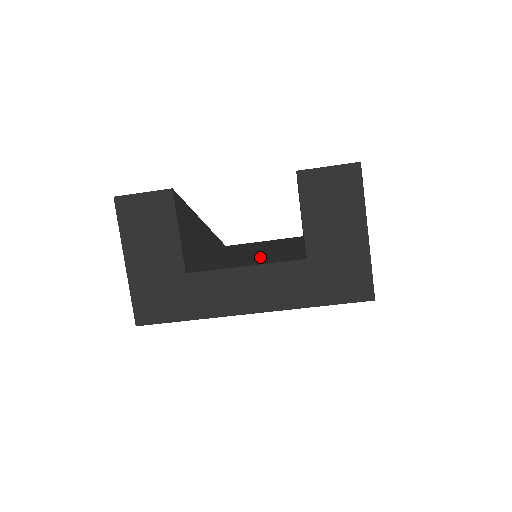
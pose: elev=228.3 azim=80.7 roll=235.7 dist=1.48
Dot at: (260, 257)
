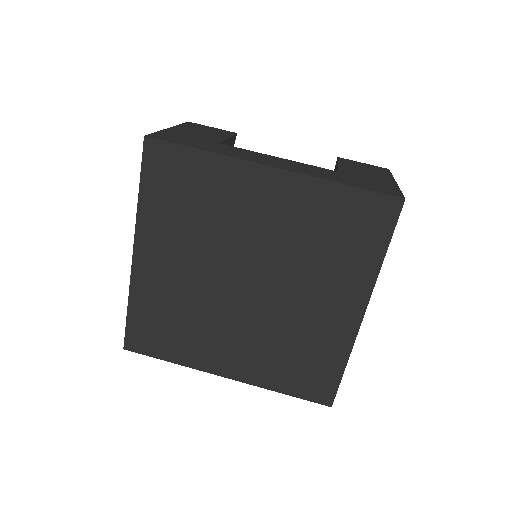
Dot at: occluded
